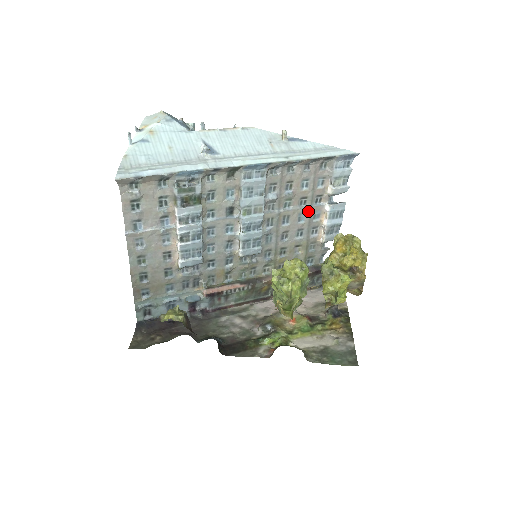
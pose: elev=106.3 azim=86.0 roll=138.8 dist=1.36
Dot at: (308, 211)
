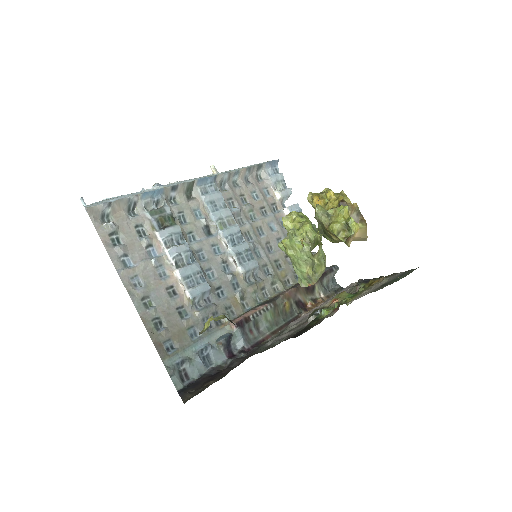
Dot at: (273, 219)
